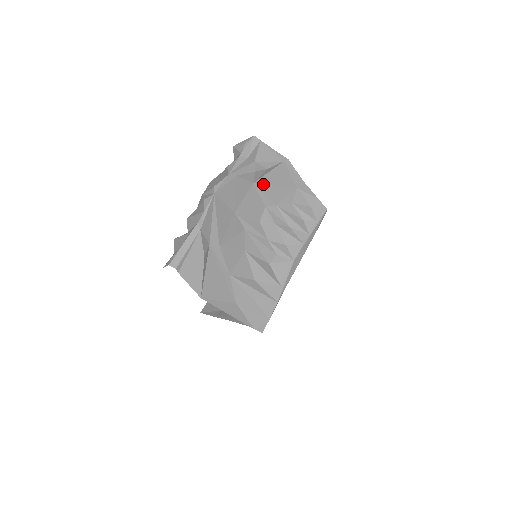
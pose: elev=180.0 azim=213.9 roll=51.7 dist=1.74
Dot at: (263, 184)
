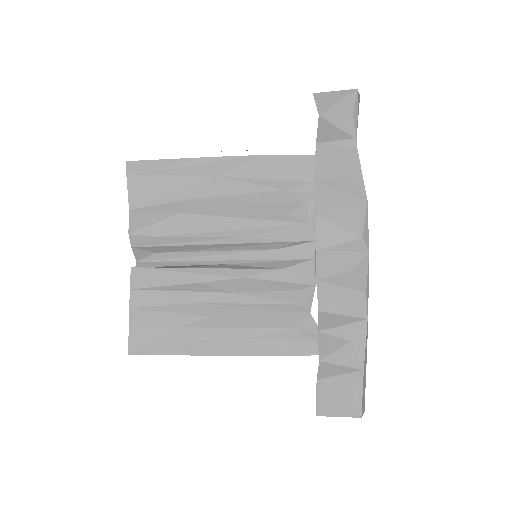
Dot at: occluded
